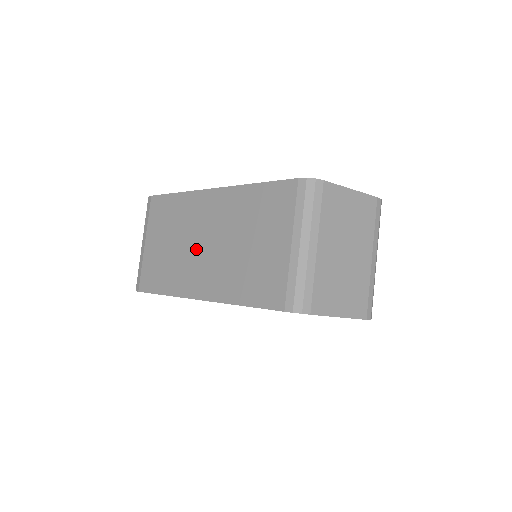
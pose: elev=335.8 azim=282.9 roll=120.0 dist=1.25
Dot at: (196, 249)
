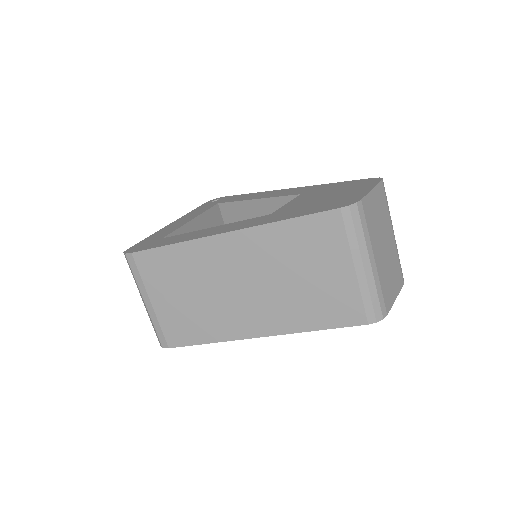
Dot at: (232, 295)
